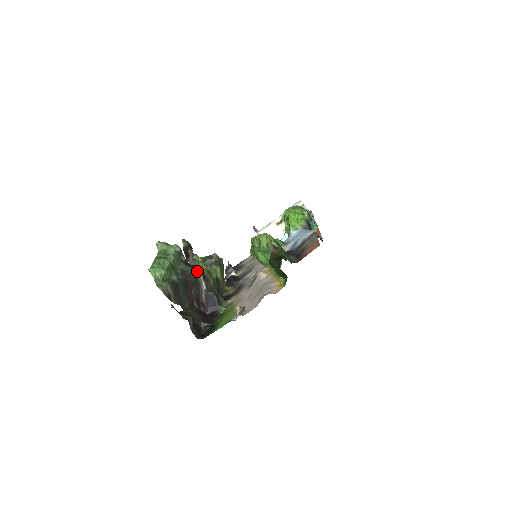
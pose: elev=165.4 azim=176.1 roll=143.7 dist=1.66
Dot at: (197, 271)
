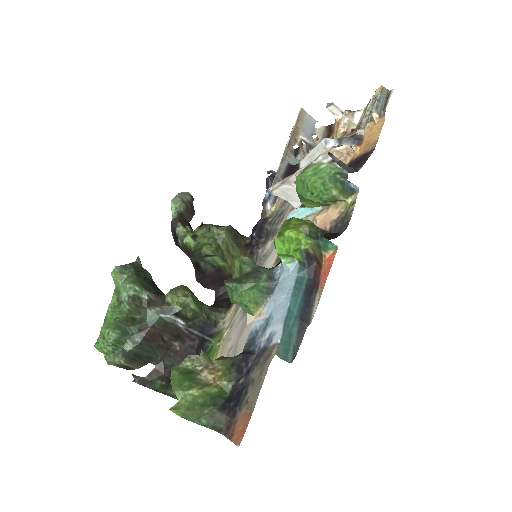
Dot at: (165, 310)
